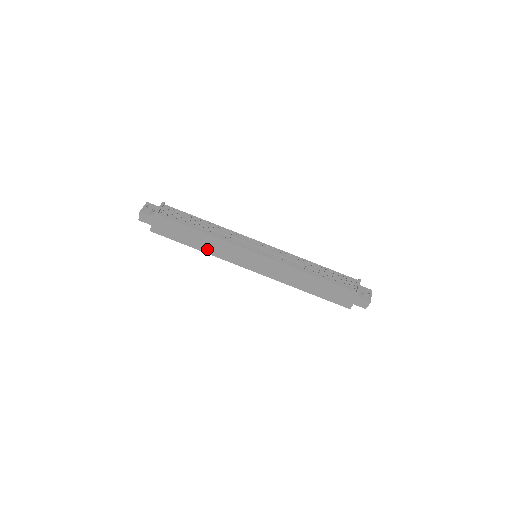
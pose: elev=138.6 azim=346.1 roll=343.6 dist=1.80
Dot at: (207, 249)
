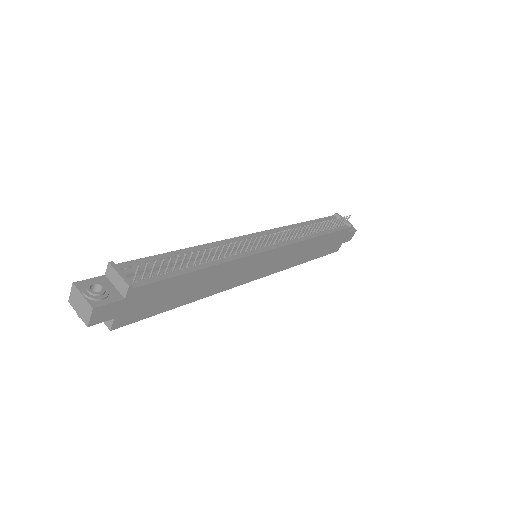
Dot at: (206, 291)
